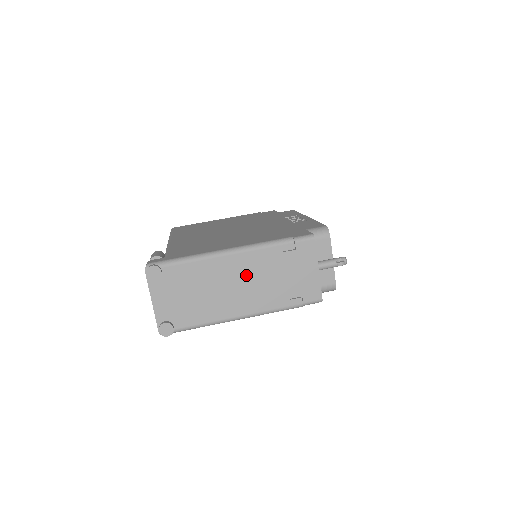
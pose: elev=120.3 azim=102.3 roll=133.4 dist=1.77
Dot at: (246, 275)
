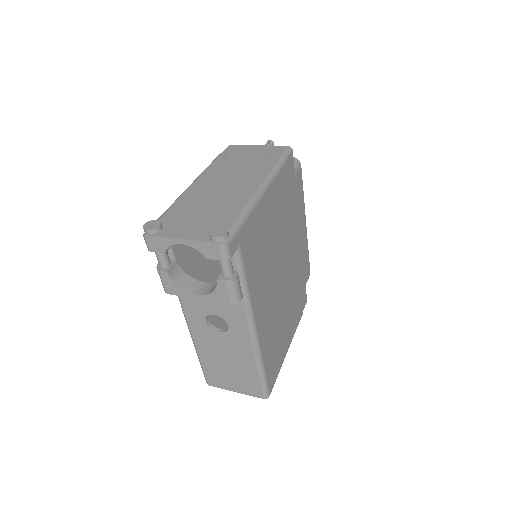
Dot at: (221, 179)
